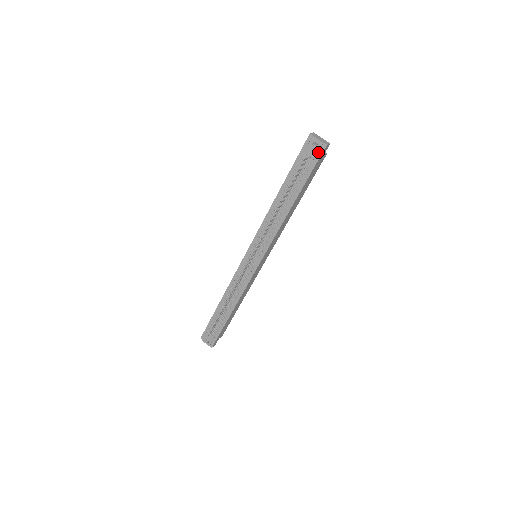
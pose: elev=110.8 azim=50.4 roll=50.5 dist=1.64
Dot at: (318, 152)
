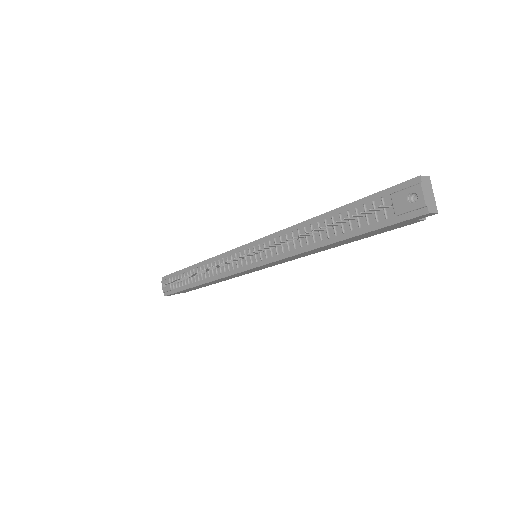
Dot at: (409, 211)
